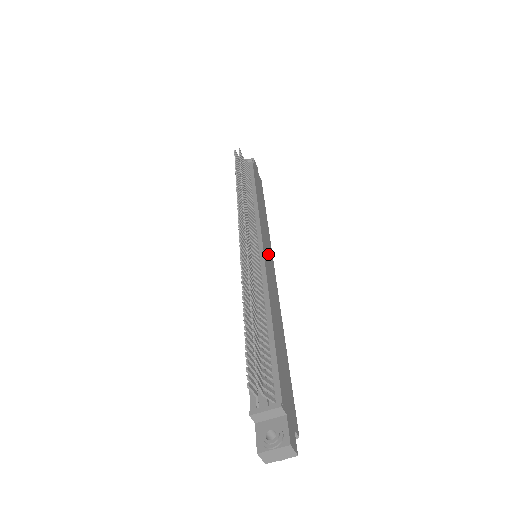
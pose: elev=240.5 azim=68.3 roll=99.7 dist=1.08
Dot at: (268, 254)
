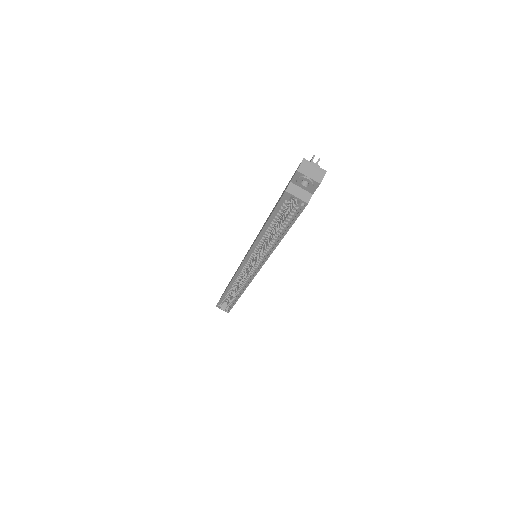
Dot at: occluded
